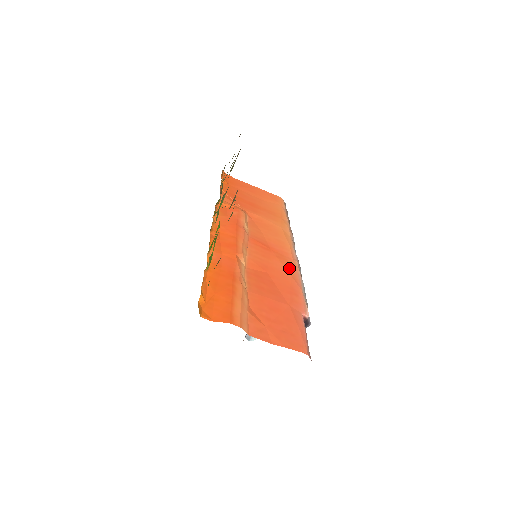
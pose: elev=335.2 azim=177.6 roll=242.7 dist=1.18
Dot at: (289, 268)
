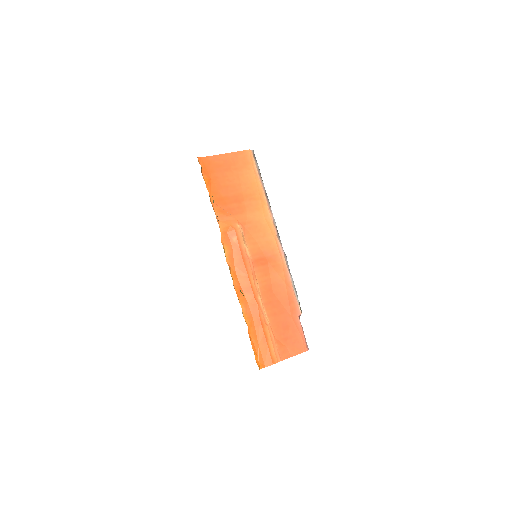
Dot at: (282, 275)
